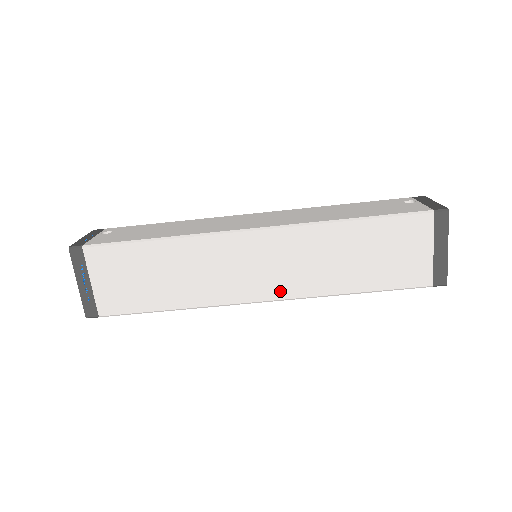
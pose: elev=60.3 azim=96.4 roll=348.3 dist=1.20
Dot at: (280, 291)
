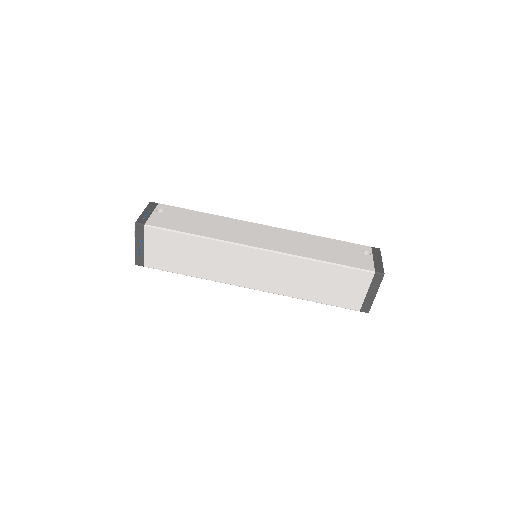
Dot at: (264, 286)
